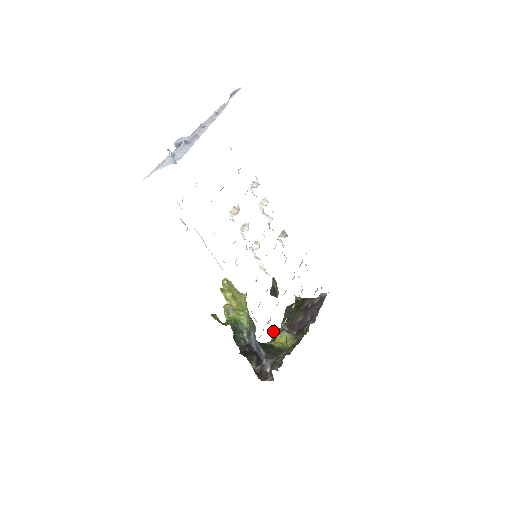
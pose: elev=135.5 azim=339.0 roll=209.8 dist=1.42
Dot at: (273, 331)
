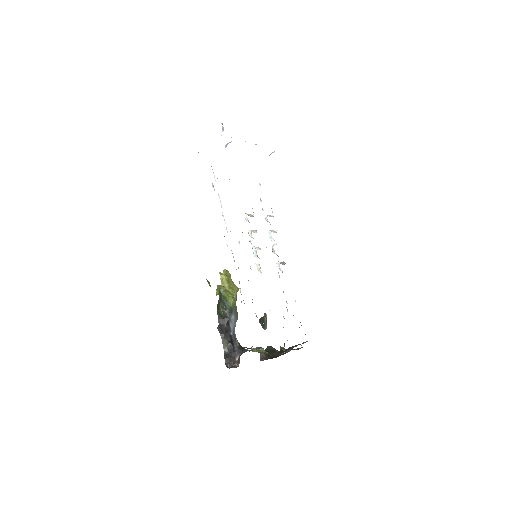
Dot at: (252, 348)
